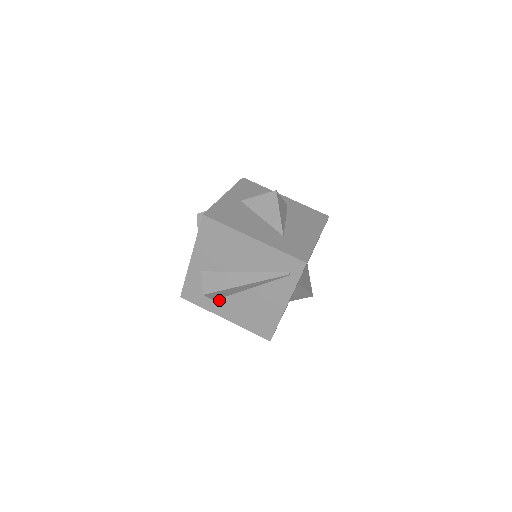
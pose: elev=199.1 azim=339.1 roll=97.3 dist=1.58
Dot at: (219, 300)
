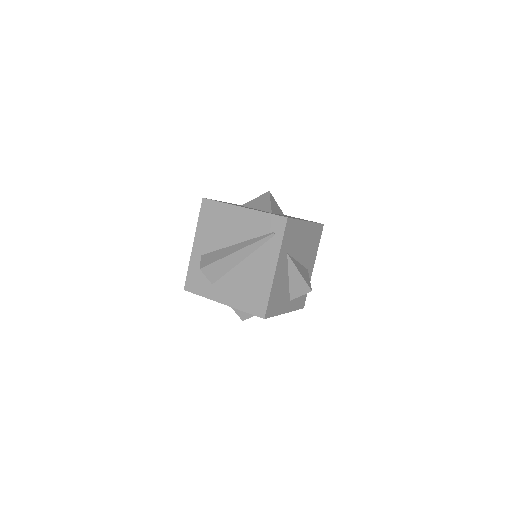
Dot at: (217, 283)
